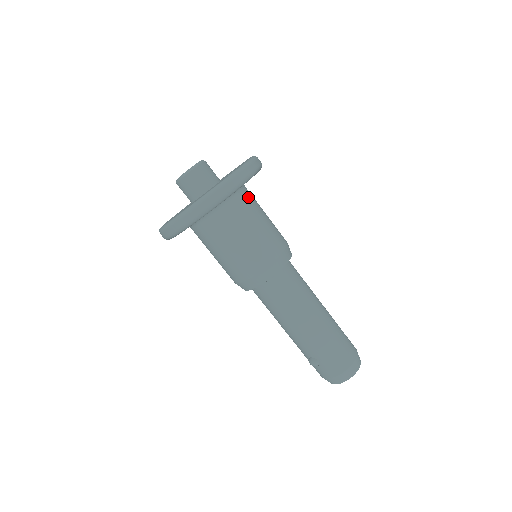
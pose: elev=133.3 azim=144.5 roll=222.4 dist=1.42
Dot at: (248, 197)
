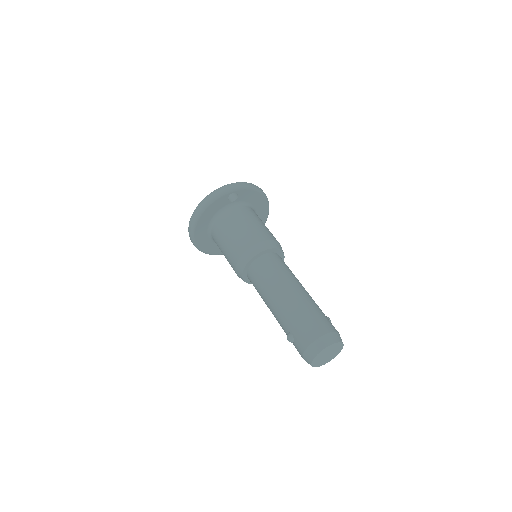
Dot at: (247, 210)
